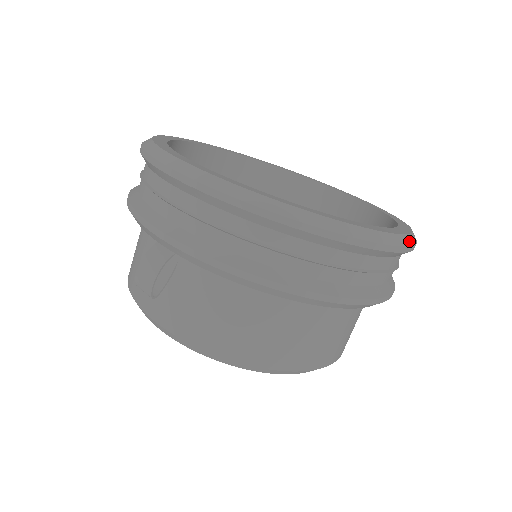
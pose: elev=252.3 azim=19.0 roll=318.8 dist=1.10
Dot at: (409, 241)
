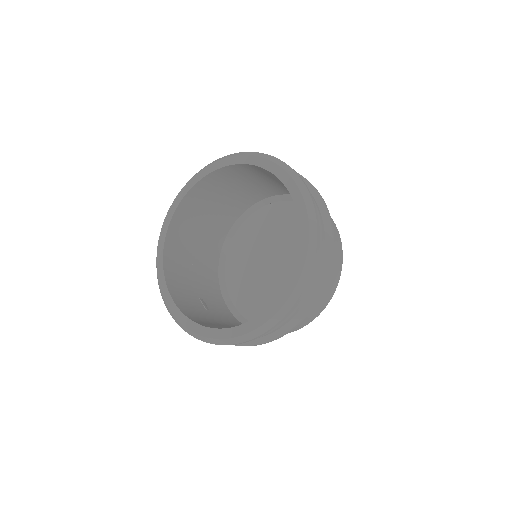
Dot at: (283, 312)
